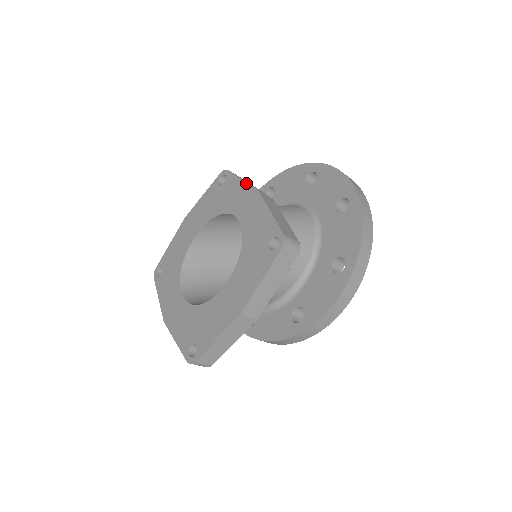
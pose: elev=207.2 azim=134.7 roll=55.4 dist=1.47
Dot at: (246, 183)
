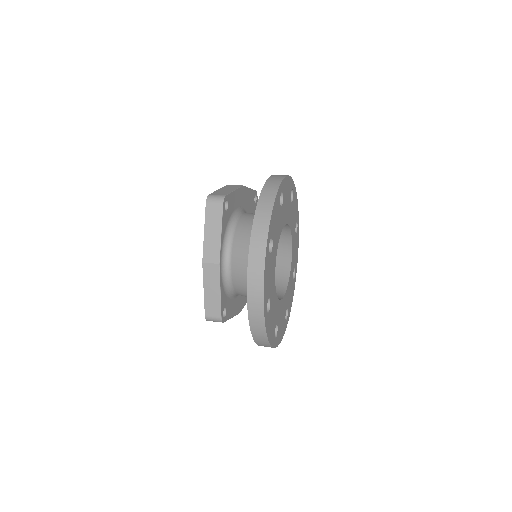
Dot at: (203, 242)
